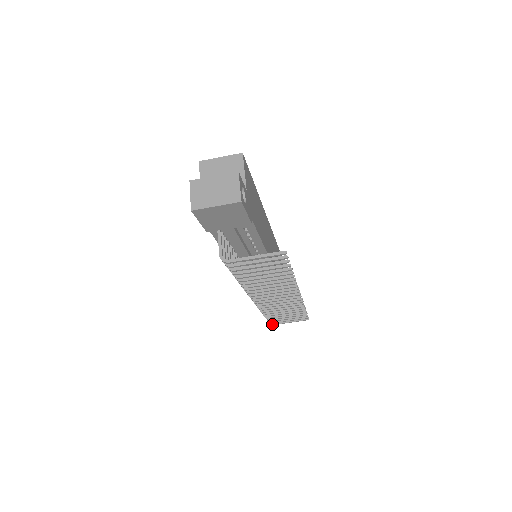
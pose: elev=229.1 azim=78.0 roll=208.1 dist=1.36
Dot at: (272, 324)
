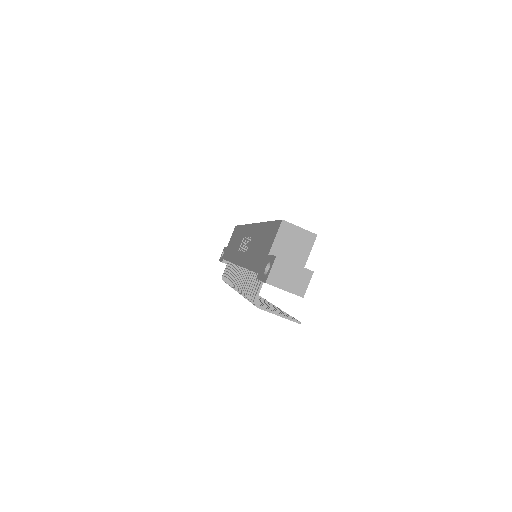
Dot at: occluded
